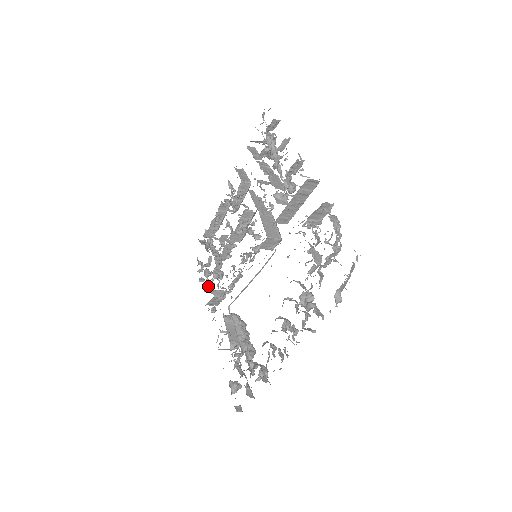
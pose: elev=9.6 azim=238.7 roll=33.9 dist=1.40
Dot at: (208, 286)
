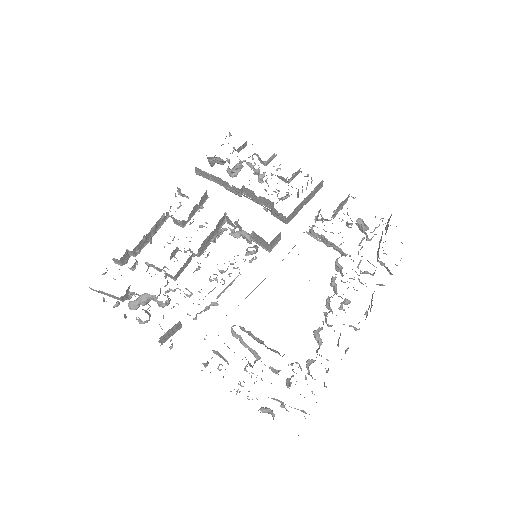
Dot at: (149, 317)
